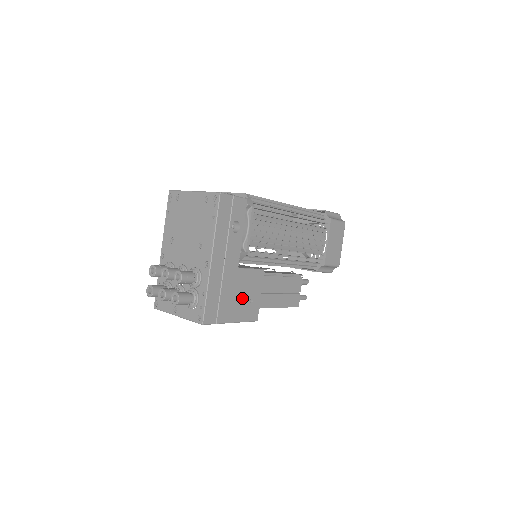
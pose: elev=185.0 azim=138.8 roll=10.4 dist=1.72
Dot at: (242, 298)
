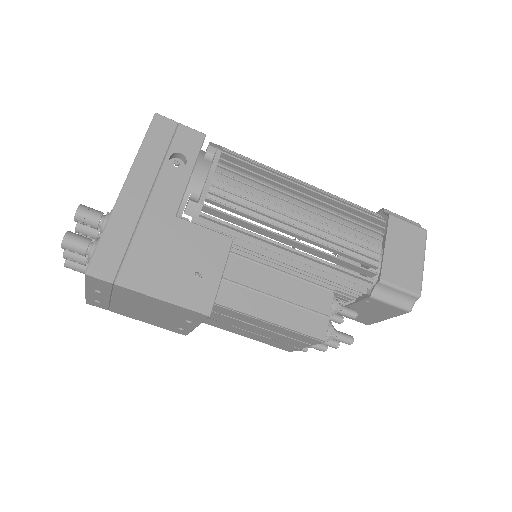
Dot at: (178, 264)
